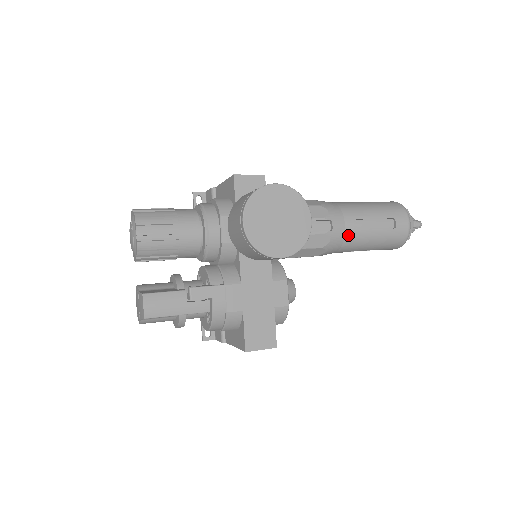
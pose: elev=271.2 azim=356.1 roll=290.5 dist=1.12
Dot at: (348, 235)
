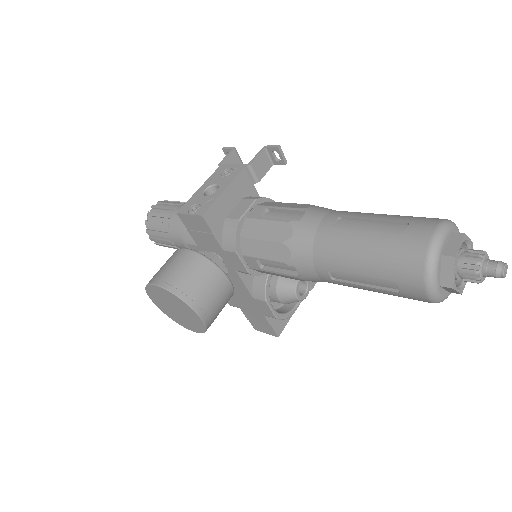
Dot at: (327, 281)
